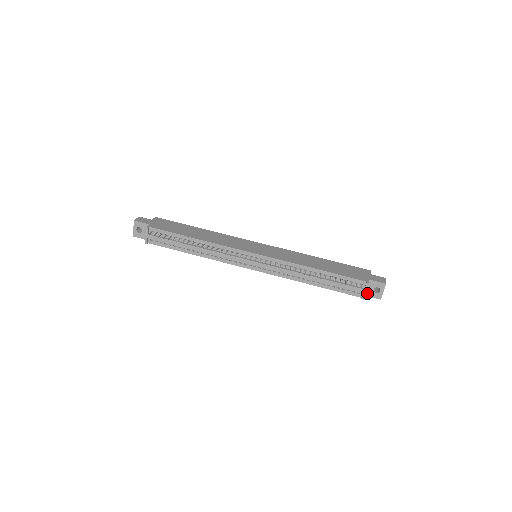
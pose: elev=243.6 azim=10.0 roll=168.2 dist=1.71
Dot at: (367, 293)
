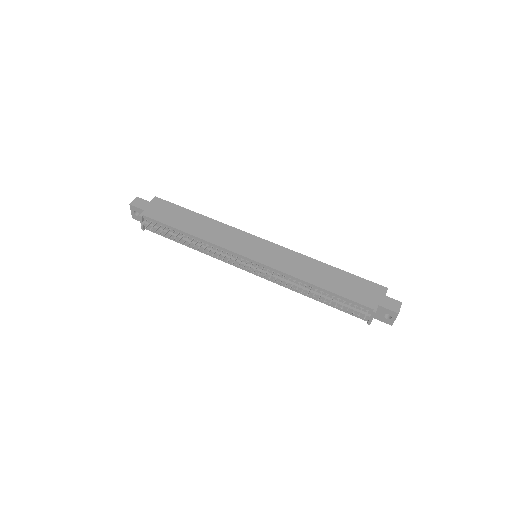
Dot at: (376, 316)
